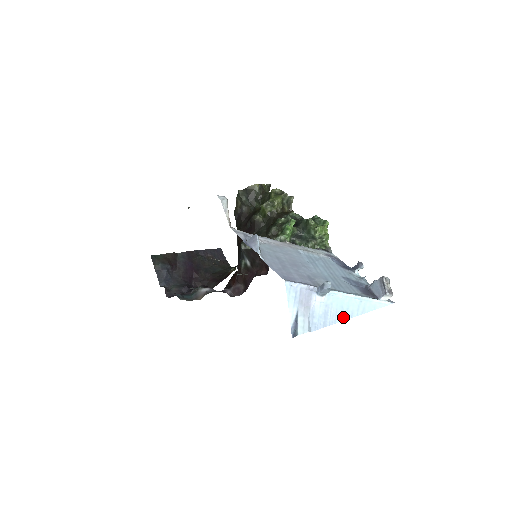
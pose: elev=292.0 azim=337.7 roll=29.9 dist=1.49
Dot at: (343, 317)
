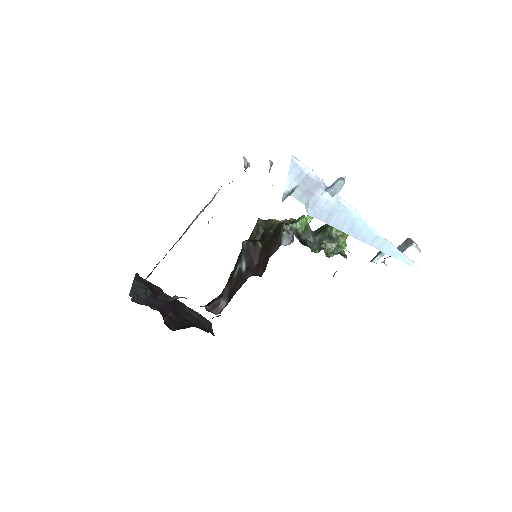
Dot at: (352, 233)
